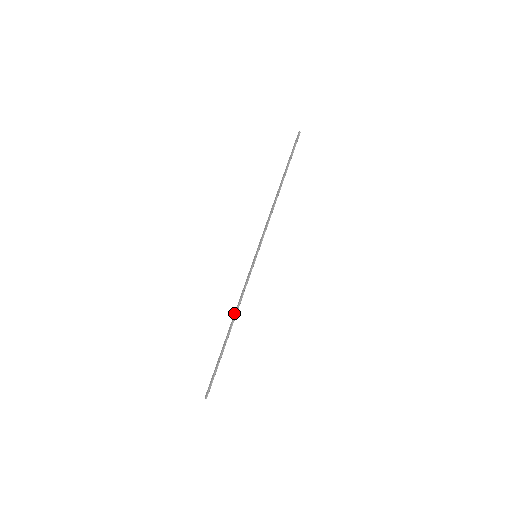
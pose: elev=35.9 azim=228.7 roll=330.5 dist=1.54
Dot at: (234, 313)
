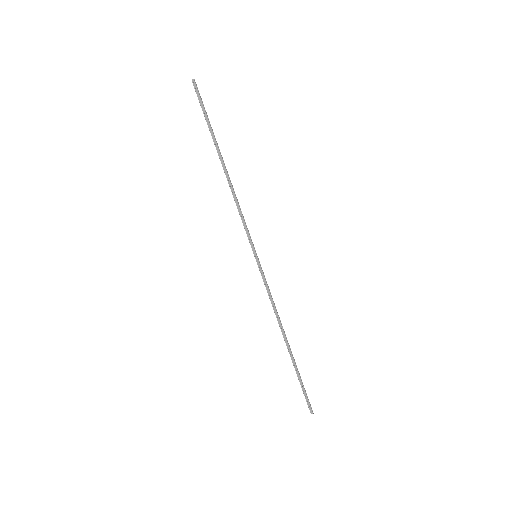
Dot at: (279, 326)
